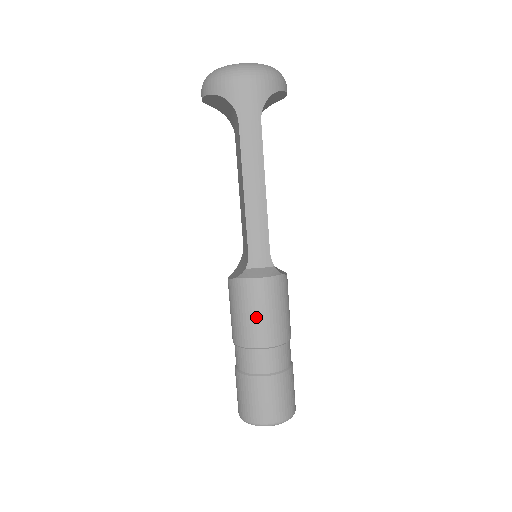
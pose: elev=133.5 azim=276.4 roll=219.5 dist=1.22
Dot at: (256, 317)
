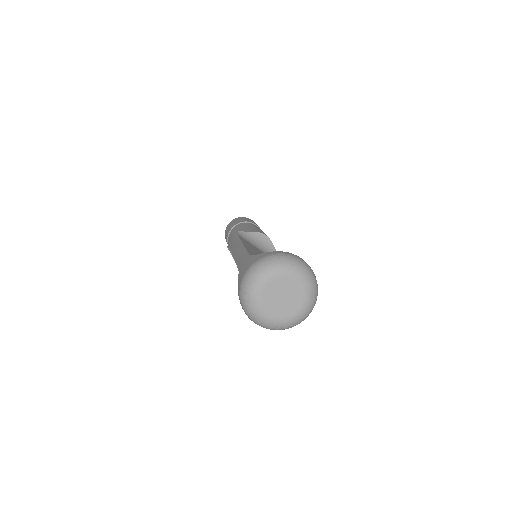
Dot at: occluded
